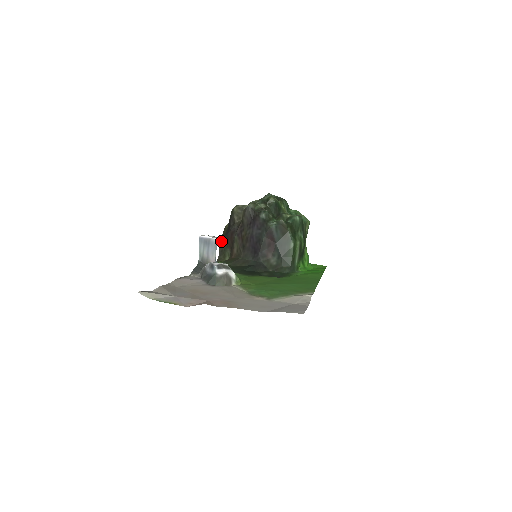
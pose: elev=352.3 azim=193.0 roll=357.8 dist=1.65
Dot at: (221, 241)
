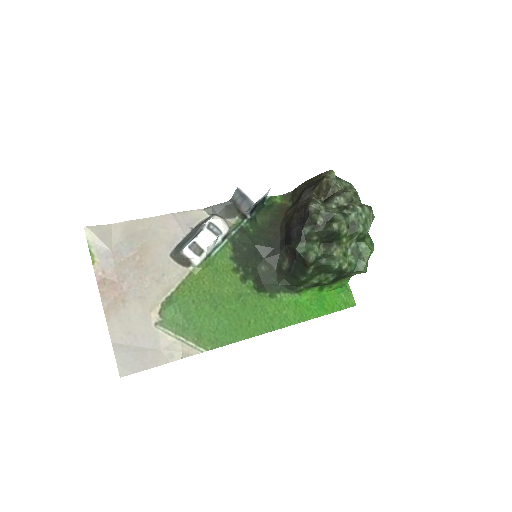
Dot at: (305, 182)
